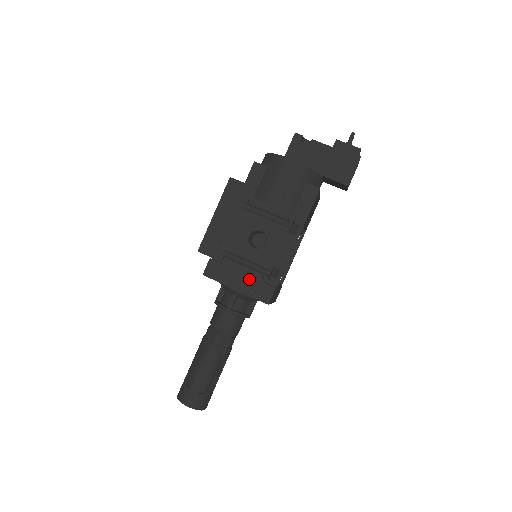
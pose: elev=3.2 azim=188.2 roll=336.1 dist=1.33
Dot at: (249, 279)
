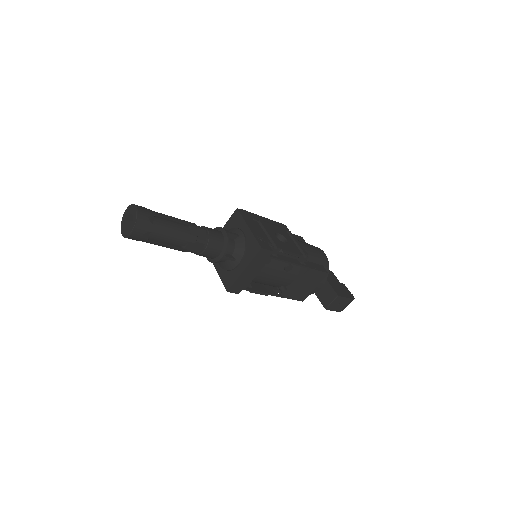
Dot at: (261, 235)
